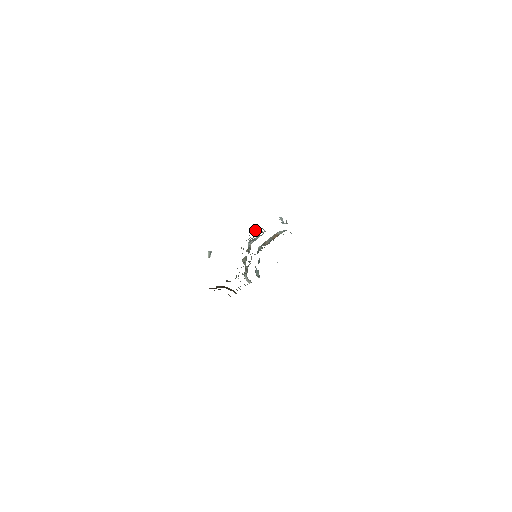
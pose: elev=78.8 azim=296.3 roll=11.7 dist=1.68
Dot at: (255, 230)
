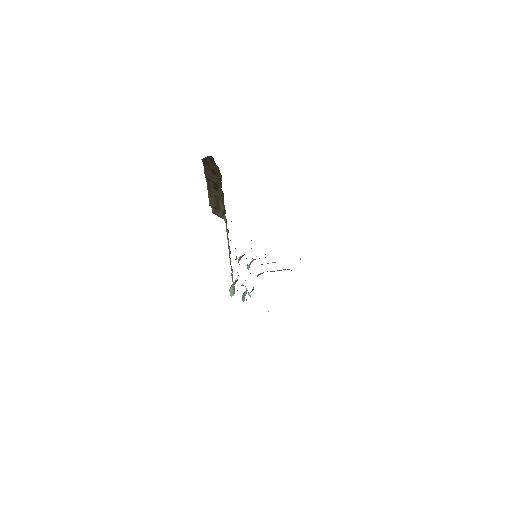
Dot at: occluded
